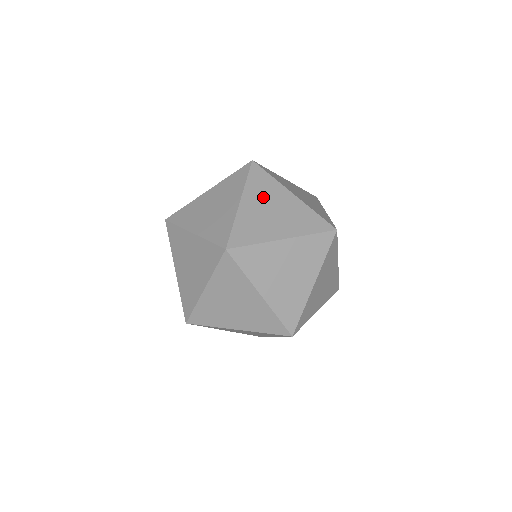
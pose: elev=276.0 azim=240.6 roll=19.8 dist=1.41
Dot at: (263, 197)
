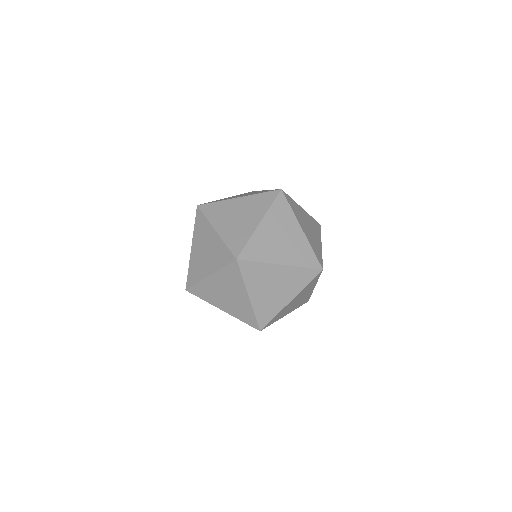
Dot at: (278, 224)
